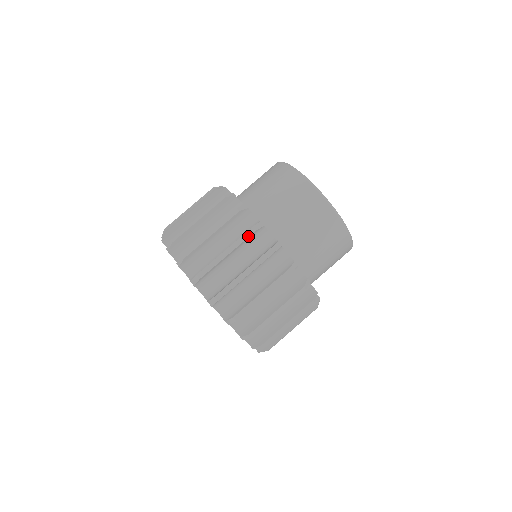
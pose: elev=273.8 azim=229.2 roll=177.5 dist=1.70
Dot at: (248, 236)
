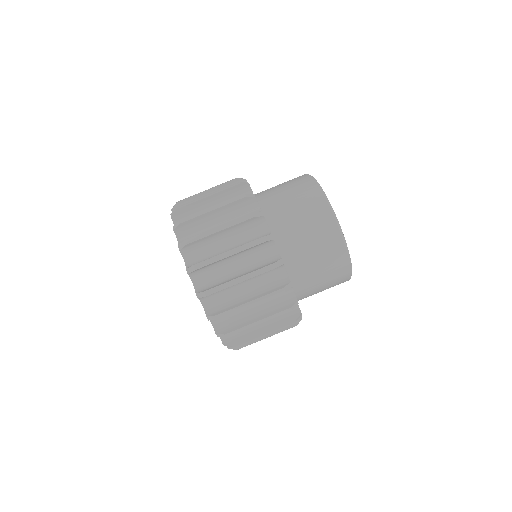
Dot at: (275, 295)
